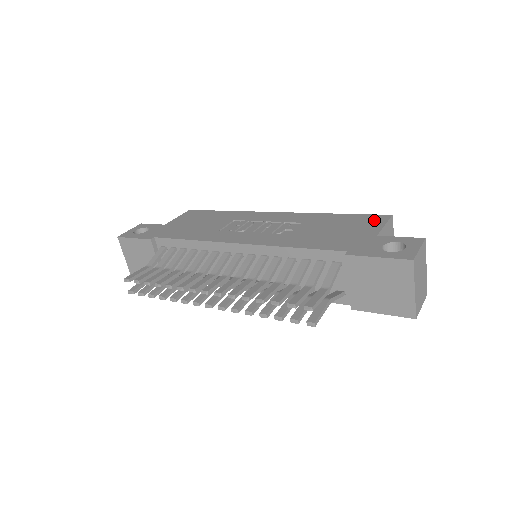
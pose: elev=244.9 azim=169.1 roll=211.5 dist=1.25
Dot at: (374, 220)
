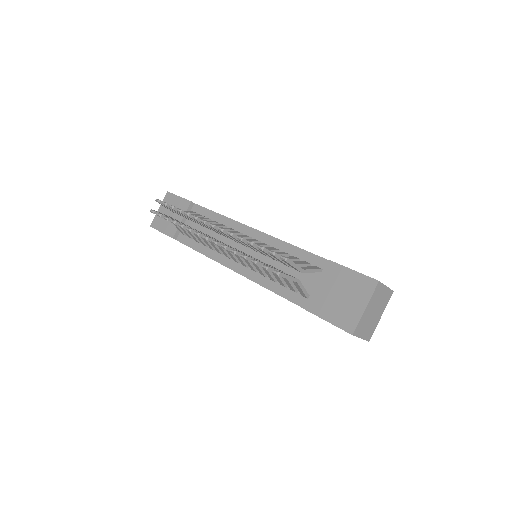
Dot at: occluded
